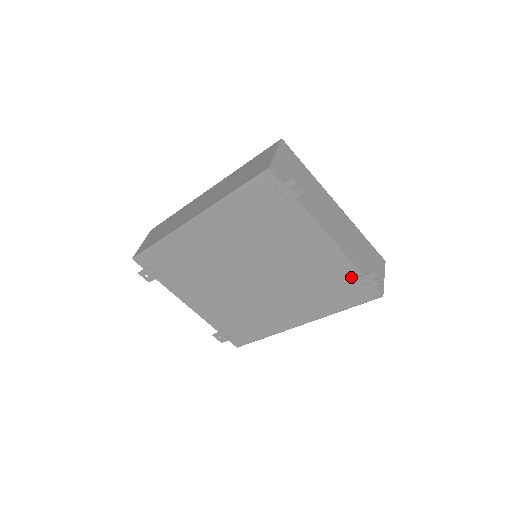
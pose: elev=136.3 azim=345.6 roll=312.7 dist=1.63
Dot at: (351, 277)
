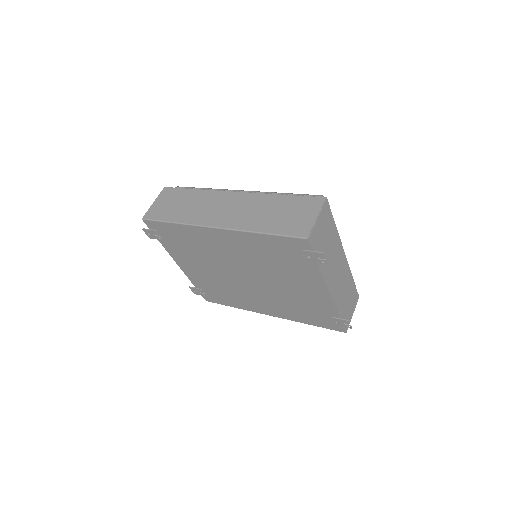
Dot at: (329, 315)
